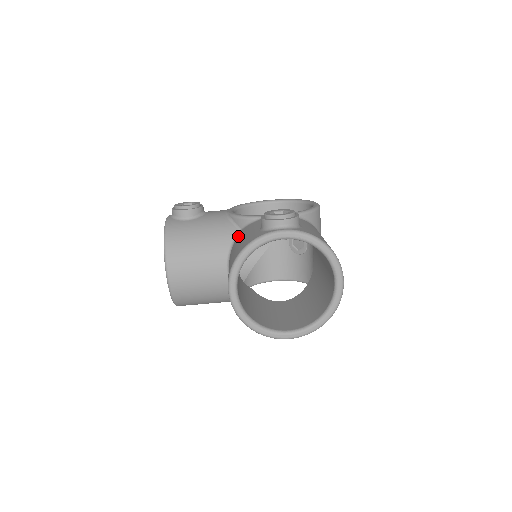
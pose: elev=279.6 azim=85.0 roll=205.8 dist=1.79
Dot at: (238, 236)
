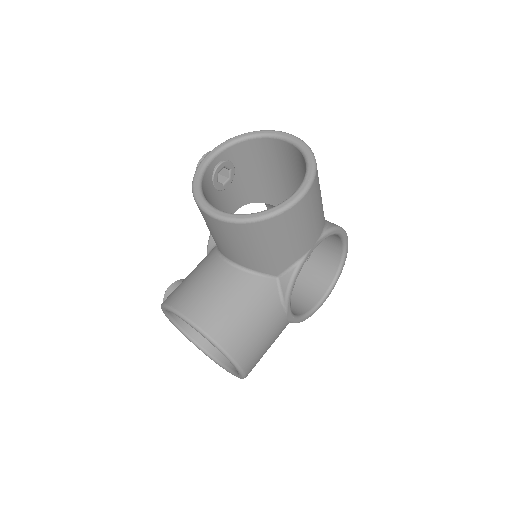
Dot at: occluded
